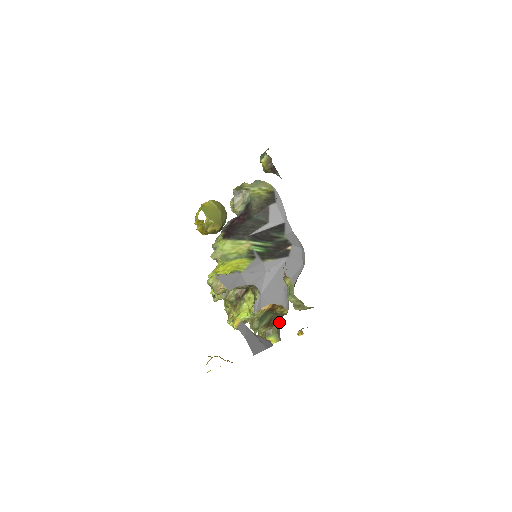
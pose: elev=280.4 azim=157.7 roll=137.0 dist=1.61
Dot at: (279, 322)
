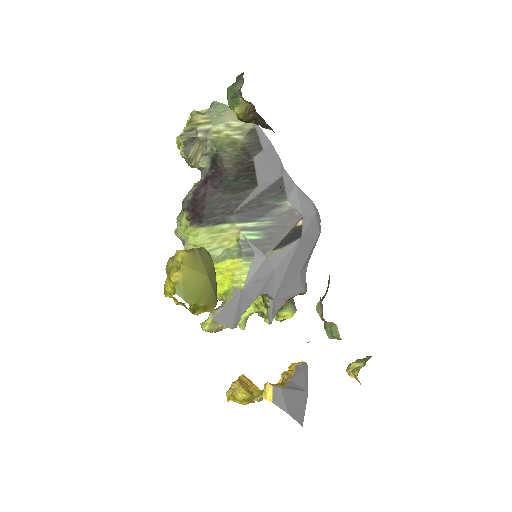
Dot at: occluded
